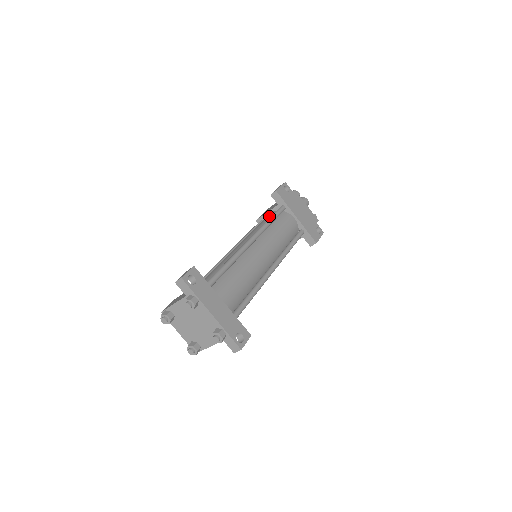
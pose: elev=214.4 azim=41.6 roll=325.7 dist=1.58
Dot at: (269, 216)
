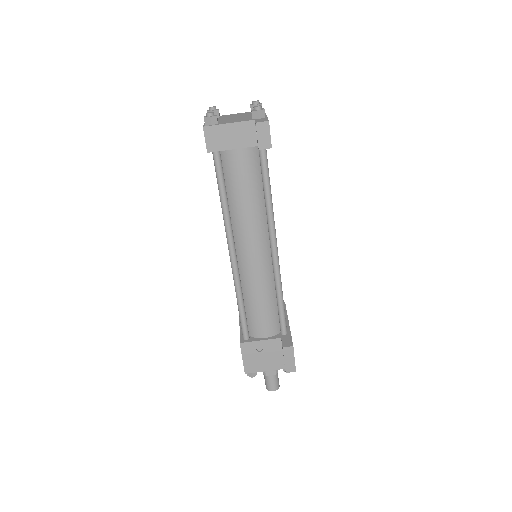
Dot at: occluded
